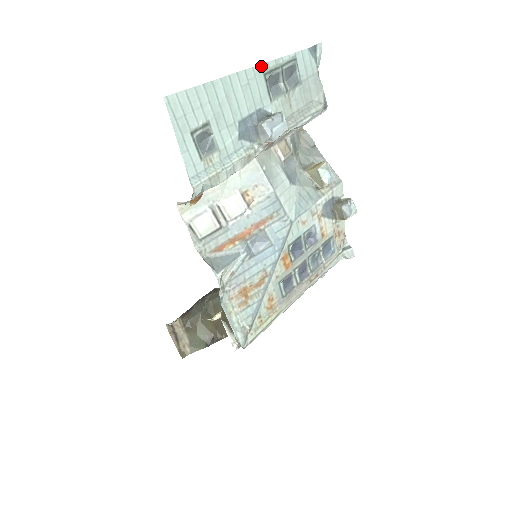
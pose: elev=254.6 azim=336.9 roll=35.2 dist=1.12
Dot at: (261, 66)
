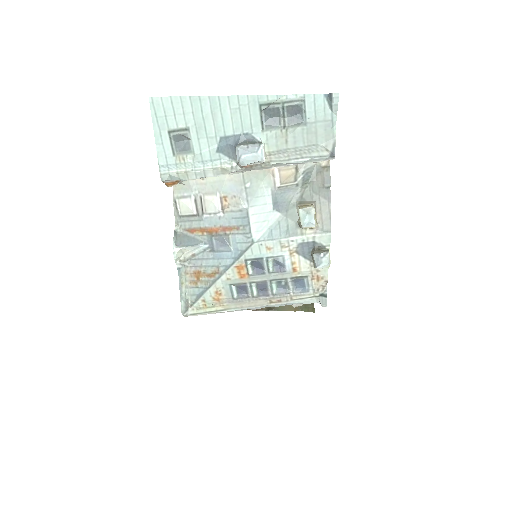
Dot at: (258, 97)
